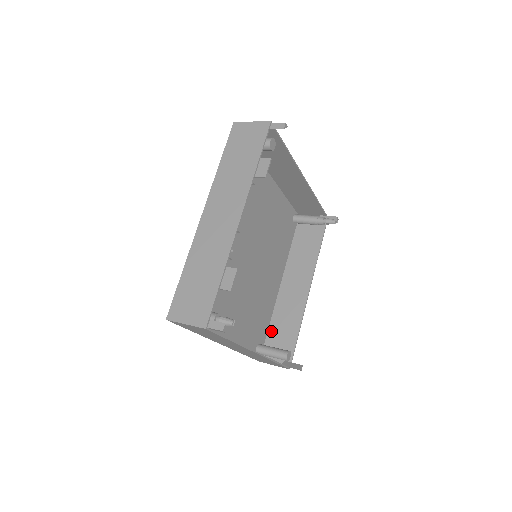
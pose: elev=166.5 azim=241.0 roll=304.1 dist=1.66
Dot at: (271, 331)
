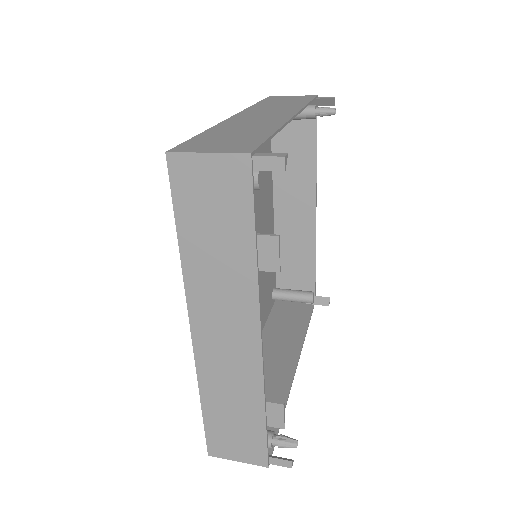
Dot at: occluded
